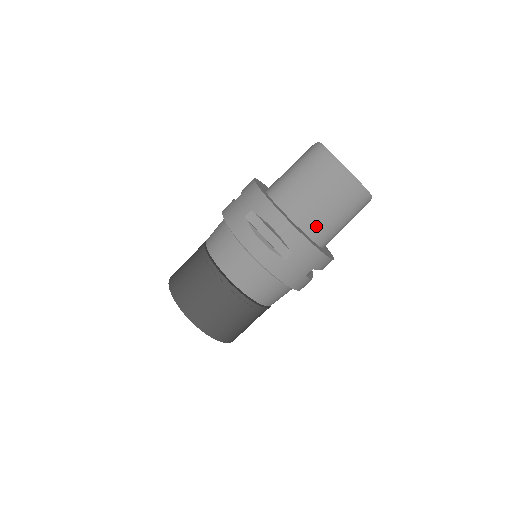
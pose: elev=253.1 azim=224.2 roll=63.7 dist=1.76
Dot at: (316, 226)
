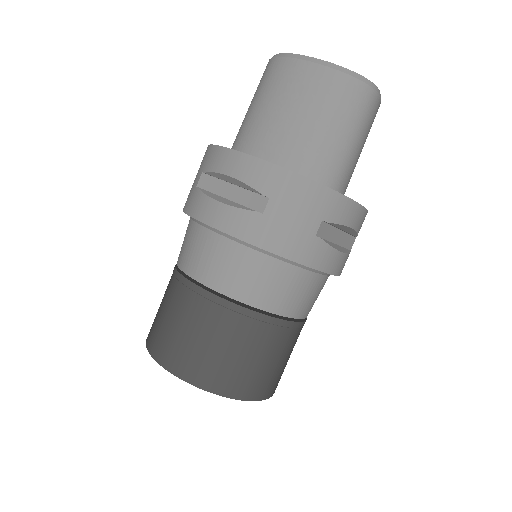
Dot at: (302, 156)
